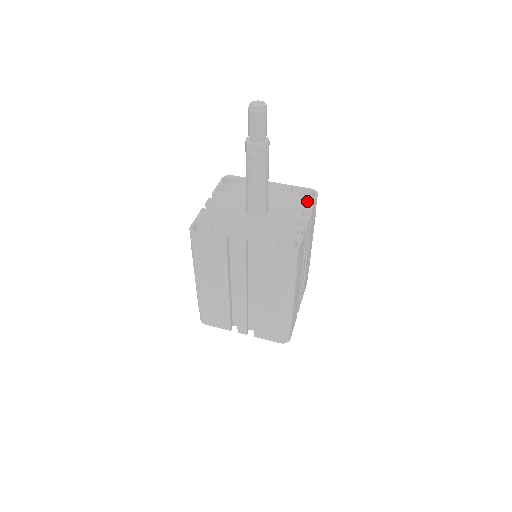
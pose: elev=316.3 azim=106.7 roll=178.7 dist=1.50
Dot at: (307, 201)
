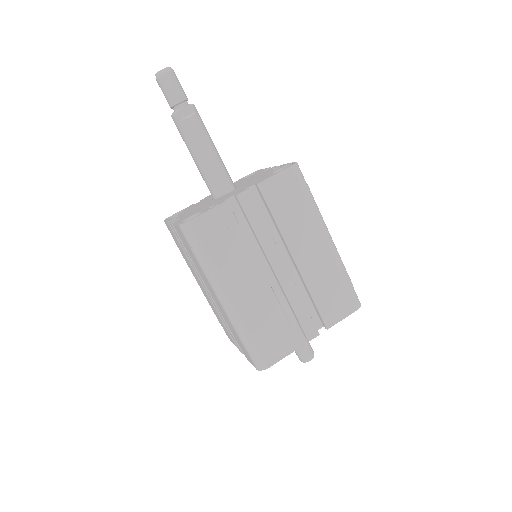
Dot at: (257, 172)
